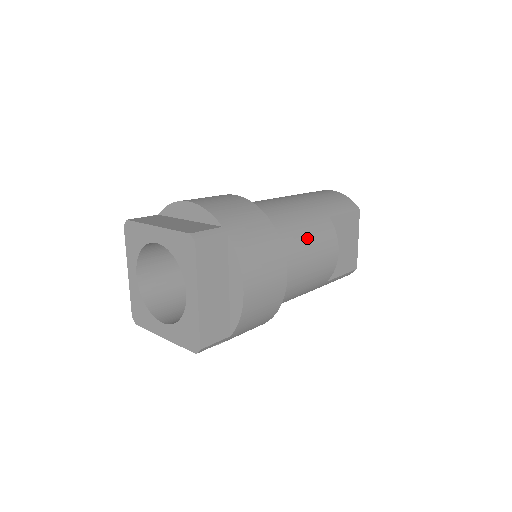
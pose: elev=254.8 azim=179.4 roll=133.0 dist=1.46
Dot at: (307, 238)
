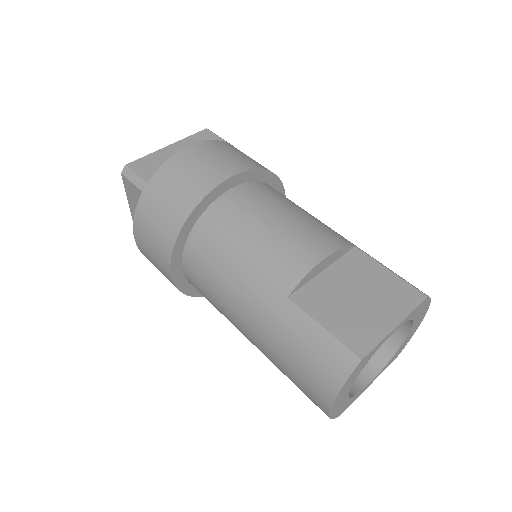
Dot at: (297, 212)
